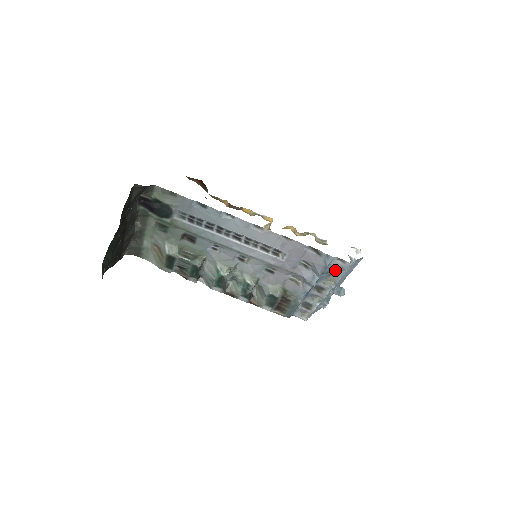
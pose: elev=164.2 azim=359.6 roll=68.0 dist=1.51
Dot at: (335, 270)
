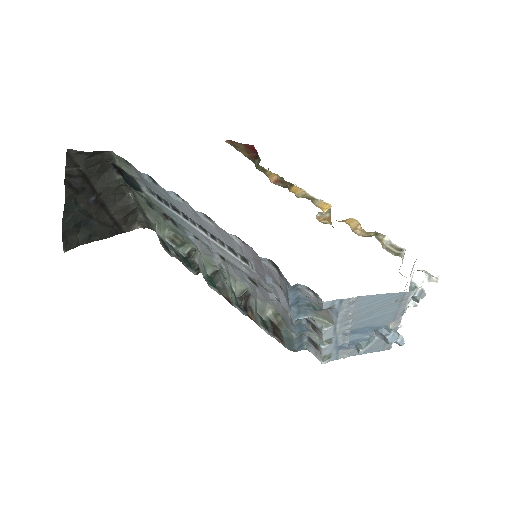
Dot at: occluded
